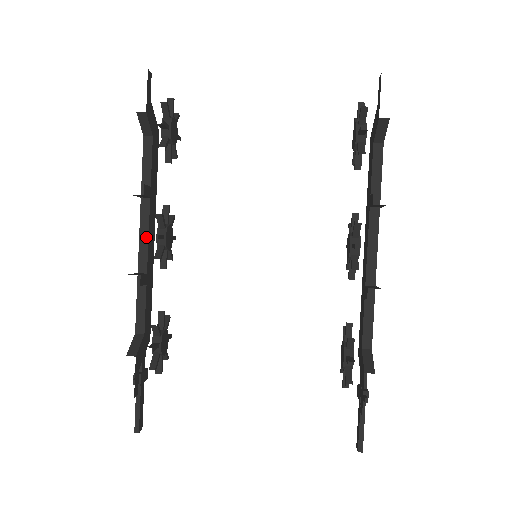
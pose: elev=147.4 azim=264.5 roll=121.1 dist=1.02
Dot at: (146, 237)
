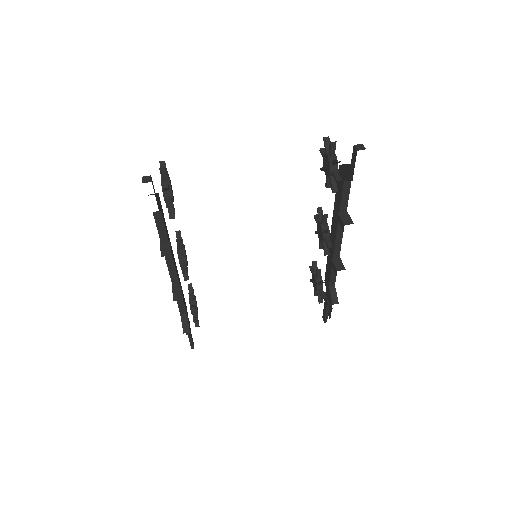
Dot at: (174, 269)
